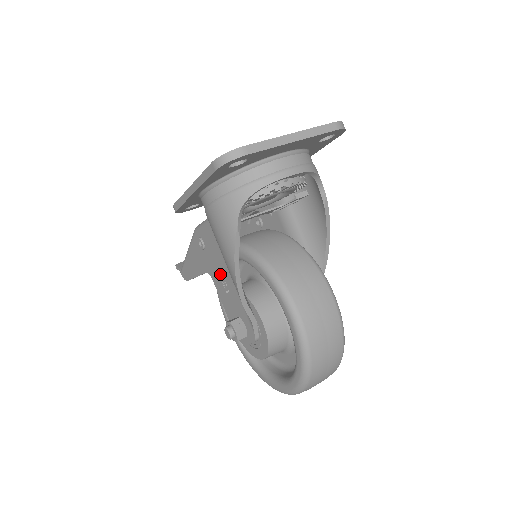
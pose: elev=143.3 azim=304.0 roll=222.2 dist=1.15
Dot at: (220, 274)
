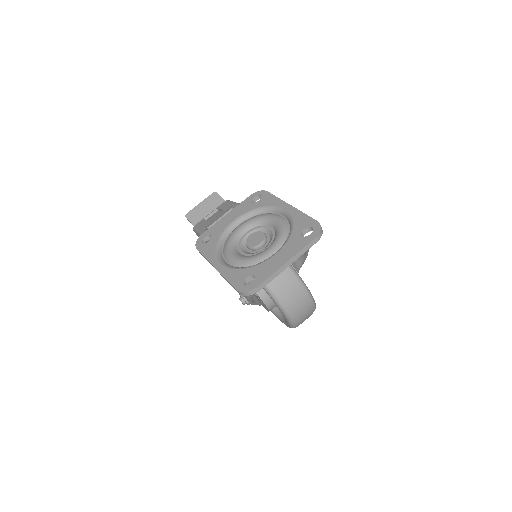
Dot at: occluded
